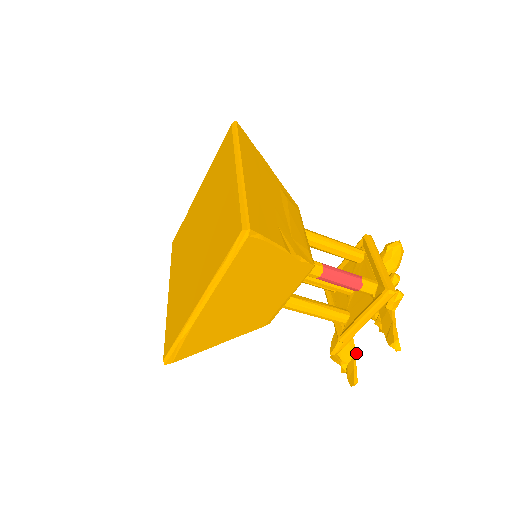
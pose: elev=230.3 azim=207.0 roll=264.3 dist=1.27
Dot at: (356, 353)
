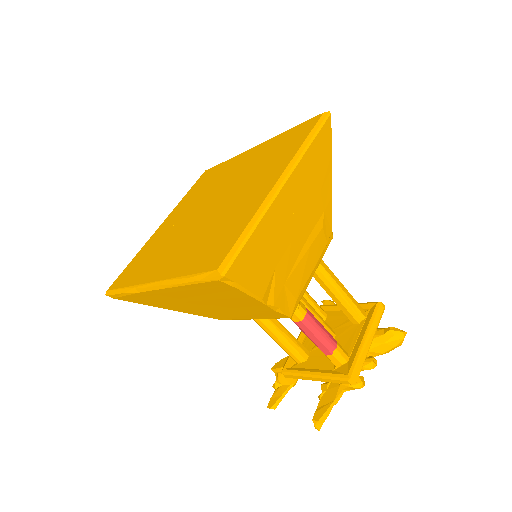
Dot at: (295, 383)
